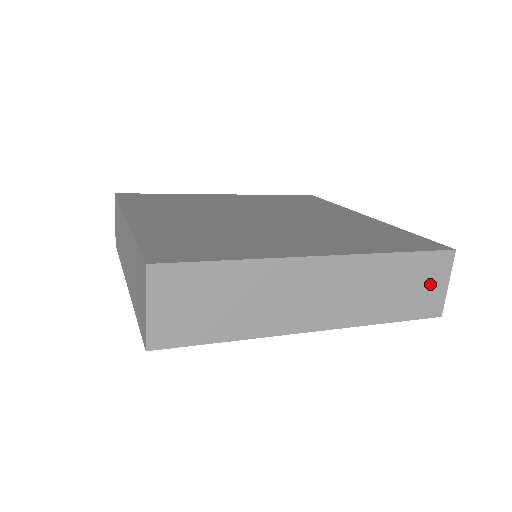
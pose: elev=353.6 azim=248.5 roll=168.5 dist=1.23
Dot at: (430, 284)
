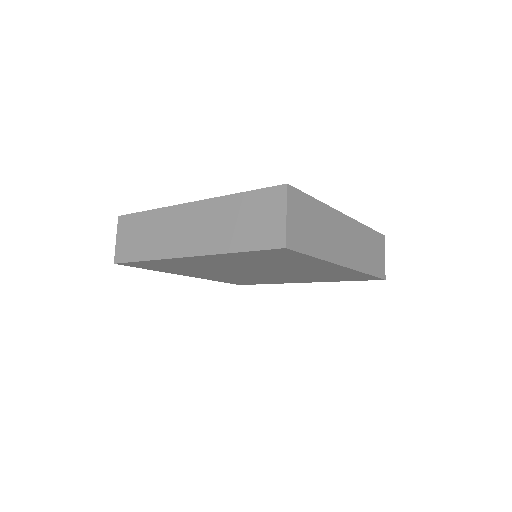
Dot at: (380, 254)
